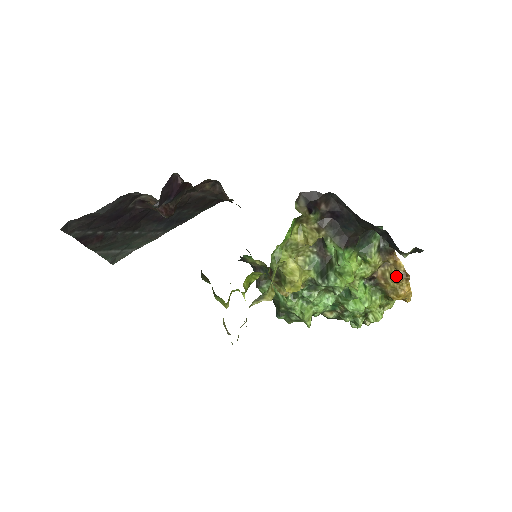
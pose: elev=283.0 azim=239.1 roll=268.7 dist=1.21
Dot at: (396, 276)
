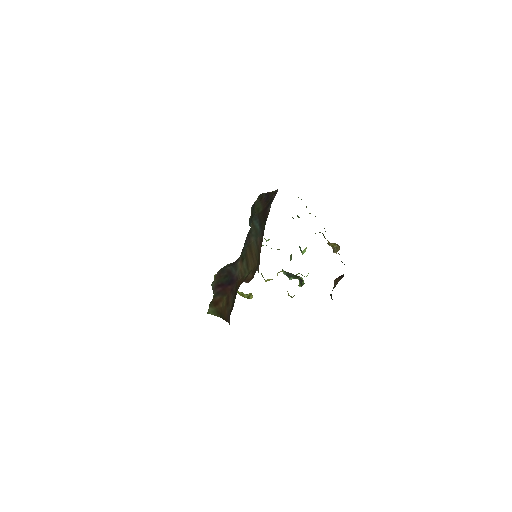
Dot at: (335, 249)
